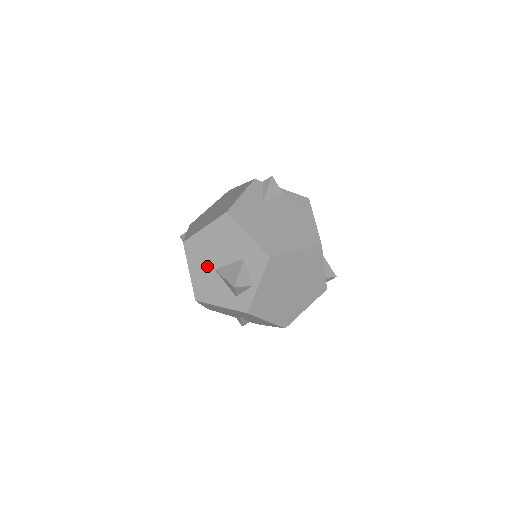
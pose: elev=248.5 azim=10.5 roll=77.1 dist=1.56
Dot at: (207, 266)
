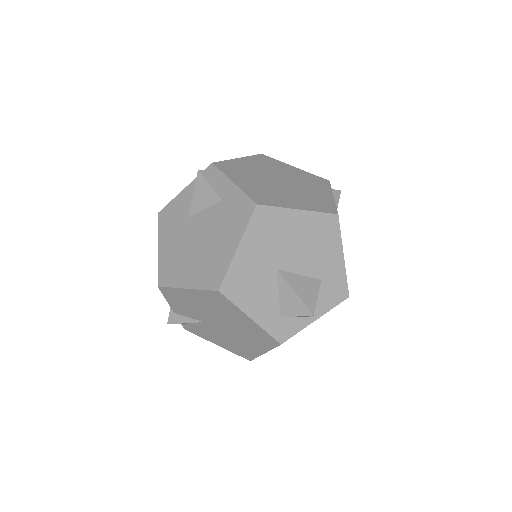
Dot at: (269, 258)
